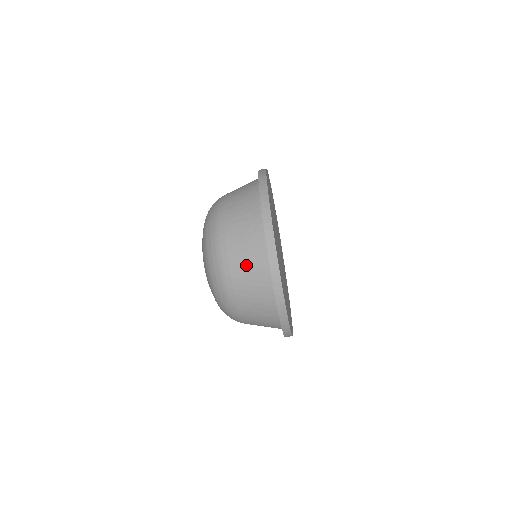
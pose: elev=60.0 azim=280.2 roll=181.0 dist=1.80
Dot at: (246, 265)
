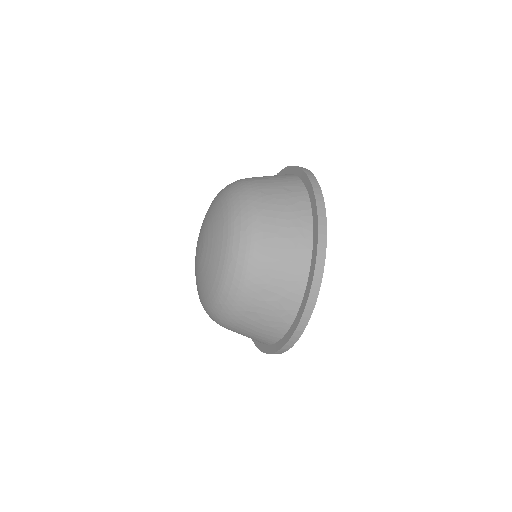
Dot at: occluded
